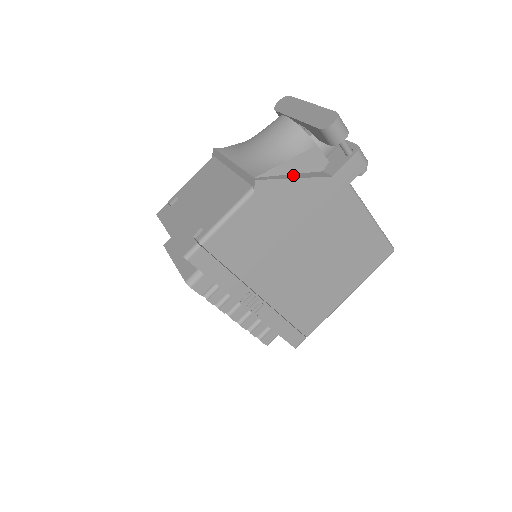
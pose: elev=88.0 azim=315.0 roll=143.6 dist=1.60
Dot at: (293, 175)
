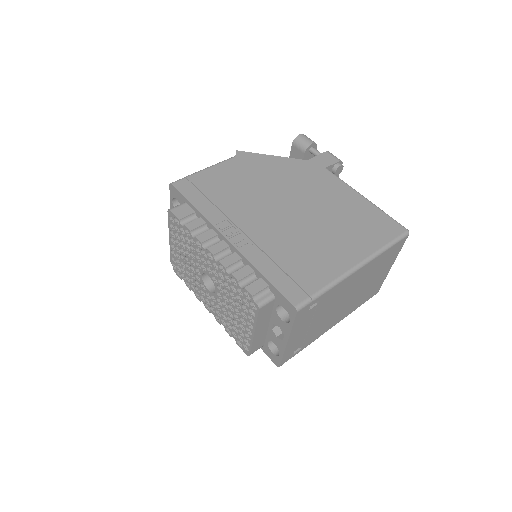
Dot at: occluded
